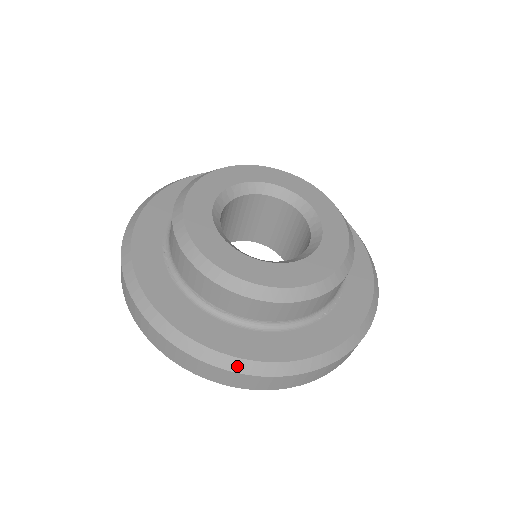
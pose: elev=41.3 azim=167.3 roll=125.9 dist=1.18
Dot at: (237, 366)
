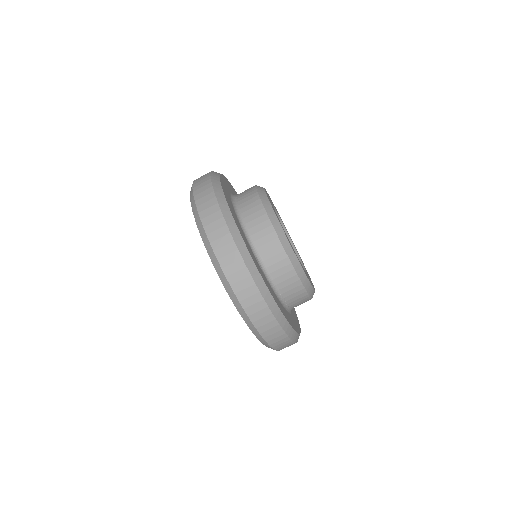
Dot at: (218, 192)
